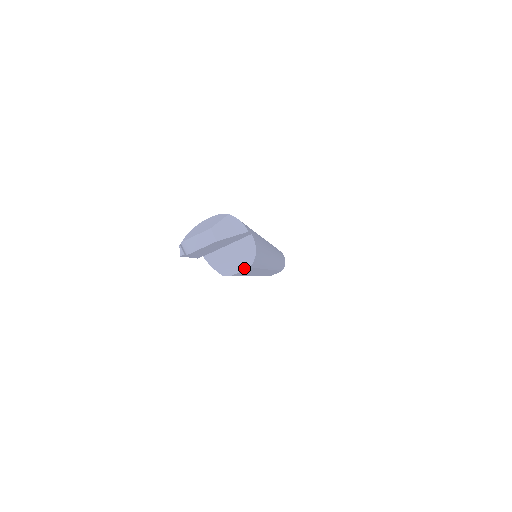
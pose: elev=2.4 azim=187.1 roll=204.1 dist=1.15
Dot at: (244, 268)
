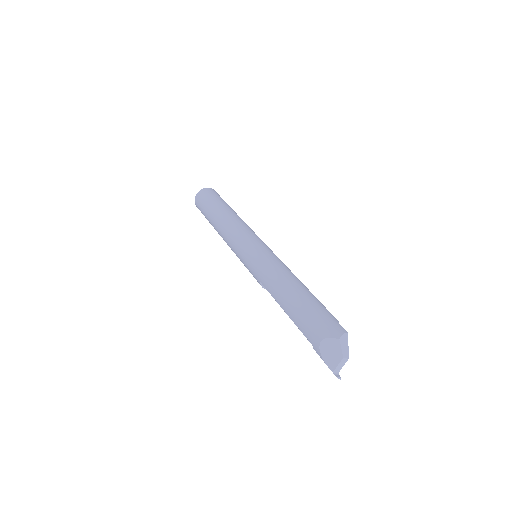
Dot at: occluded
